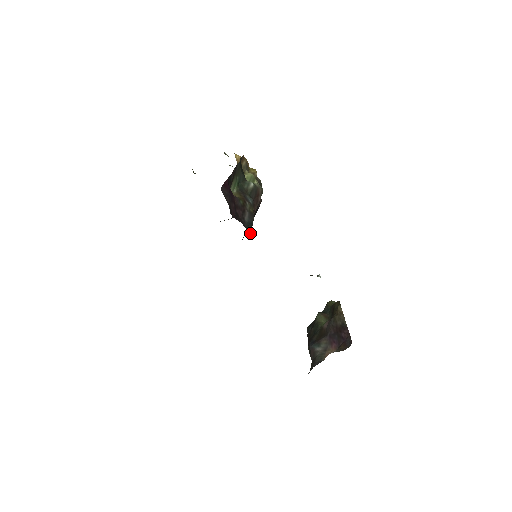
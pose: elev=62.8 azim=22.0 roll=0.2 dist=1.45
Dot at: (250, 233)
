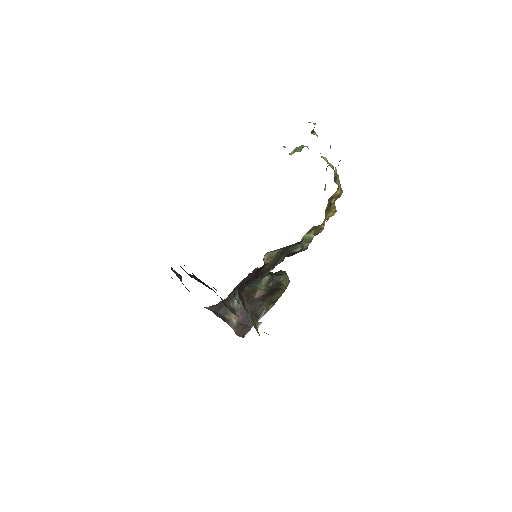
Dot at: occluded
